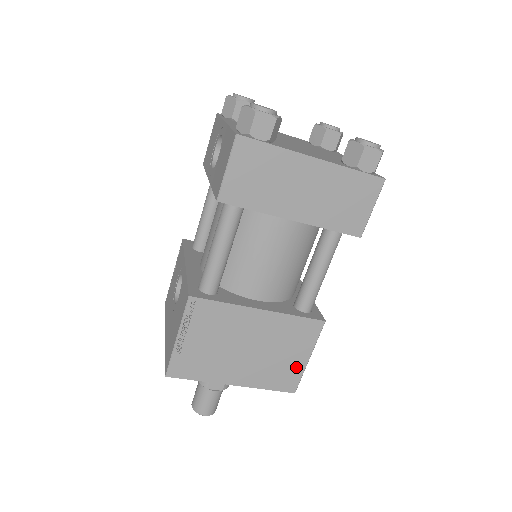
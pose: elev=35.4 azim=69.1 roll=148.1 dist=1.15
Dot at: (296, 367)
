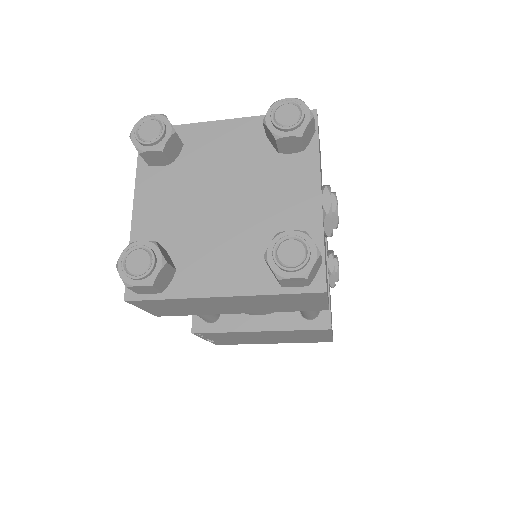
Dot at: (322, 338)
